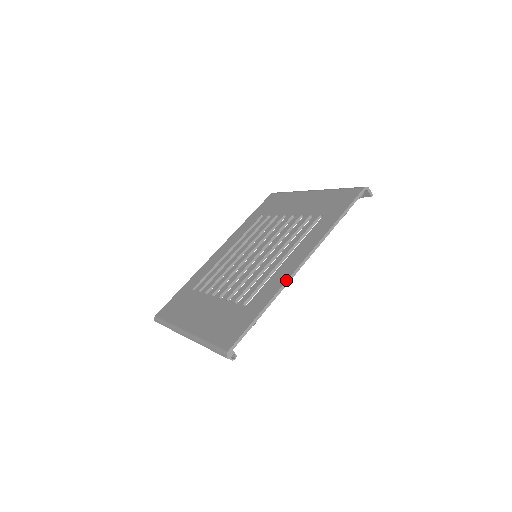
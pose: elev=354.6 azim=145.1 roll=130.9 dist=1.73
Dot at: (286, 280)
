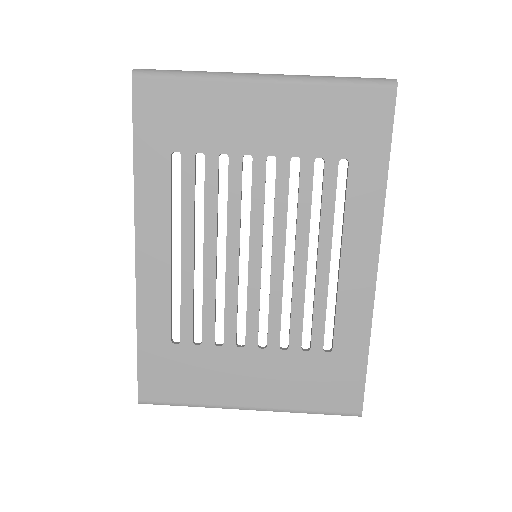
Dot at: (373, 301)
